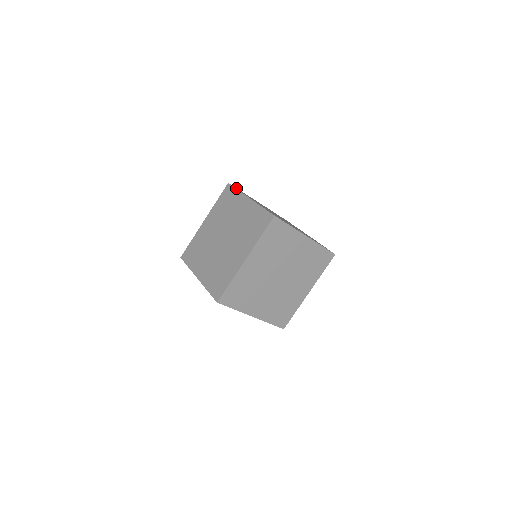
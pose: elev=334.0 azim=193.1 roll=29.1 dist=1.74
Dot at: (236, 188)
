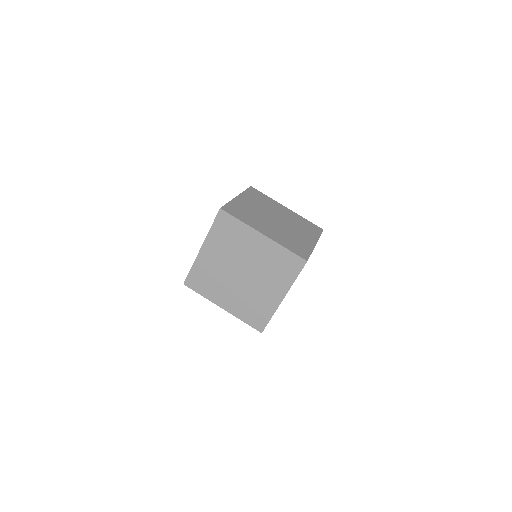
Dot at: (232, 213)
